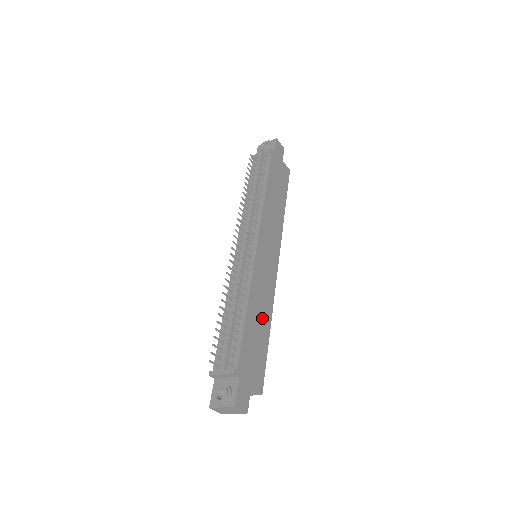
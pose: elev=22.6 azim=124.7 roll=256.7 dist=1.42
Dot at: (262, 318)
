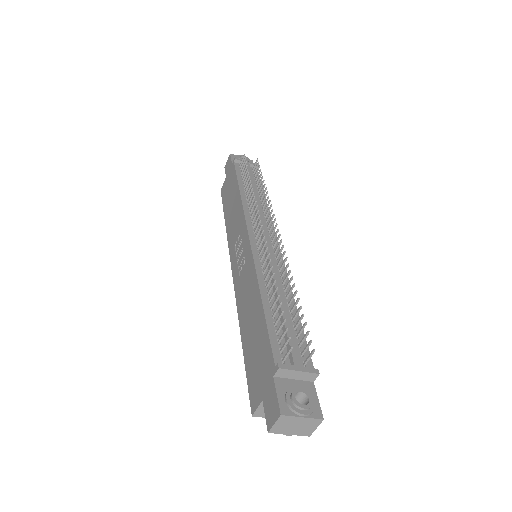
Dot at: occluded
